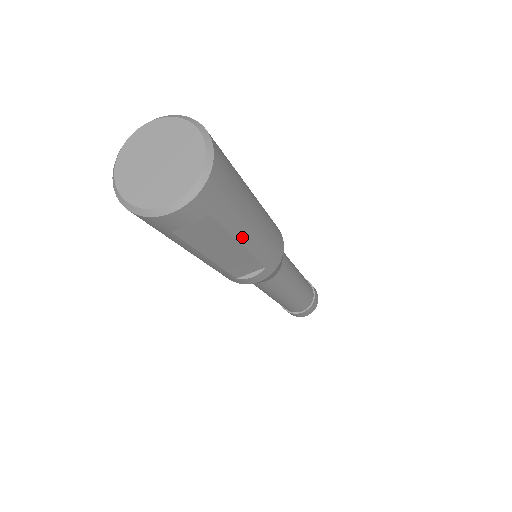
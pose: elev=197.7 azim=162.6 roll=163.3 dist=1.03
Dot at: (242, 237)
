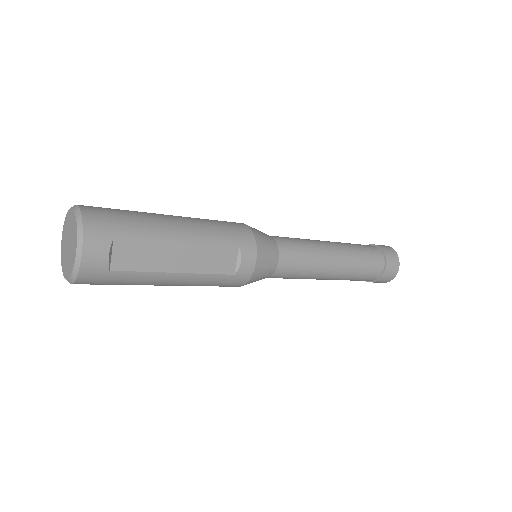
Dot at: (172, 238)
